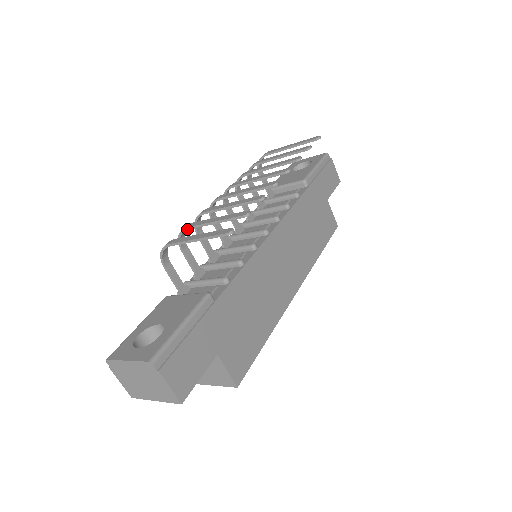
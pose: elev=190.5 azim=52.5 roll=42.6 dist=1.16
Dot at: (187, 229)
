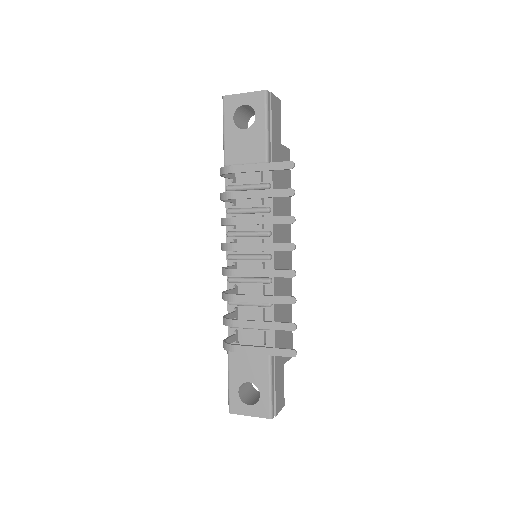
Dot at: occluded
